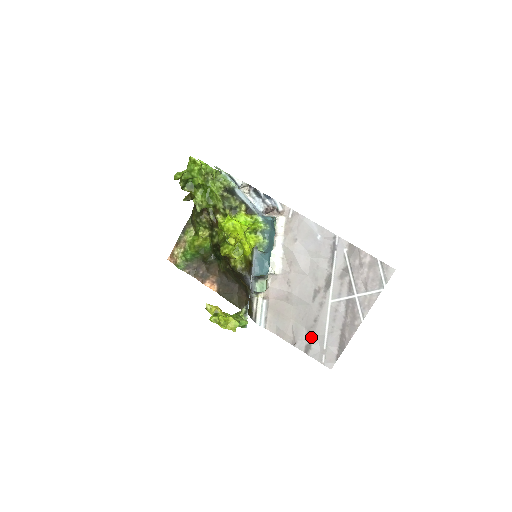
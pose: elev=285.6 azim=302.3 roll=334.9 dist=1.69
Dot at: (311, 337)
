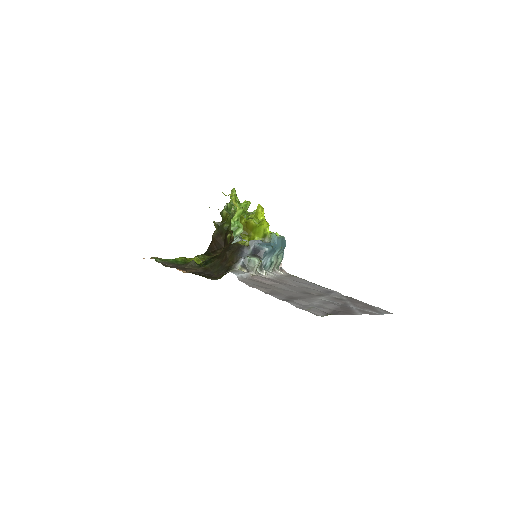
Dot at: (294, 299)
